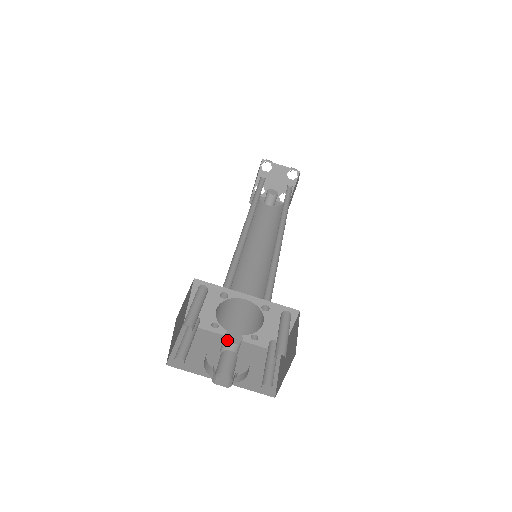
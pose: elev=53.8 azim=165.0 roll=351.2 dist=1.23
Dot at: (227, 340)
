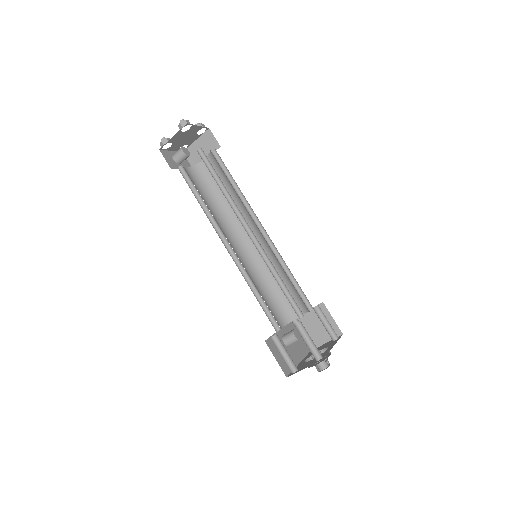
Dot at: occluded
